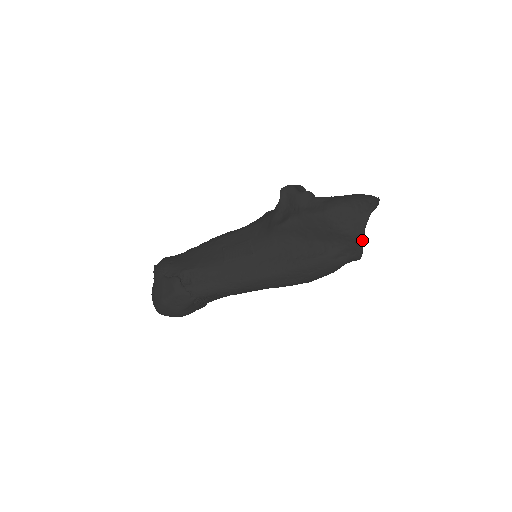
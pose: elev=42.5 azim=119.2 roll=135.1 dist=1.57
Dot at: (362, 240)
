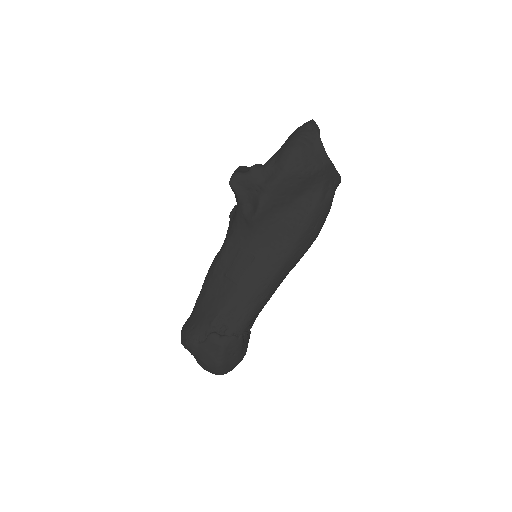
Dot at: (332, 165)
